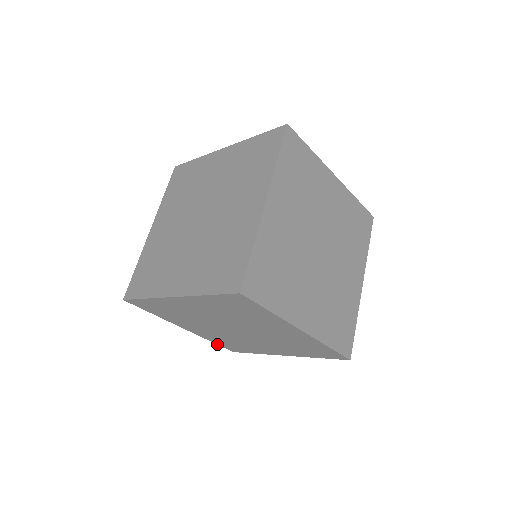
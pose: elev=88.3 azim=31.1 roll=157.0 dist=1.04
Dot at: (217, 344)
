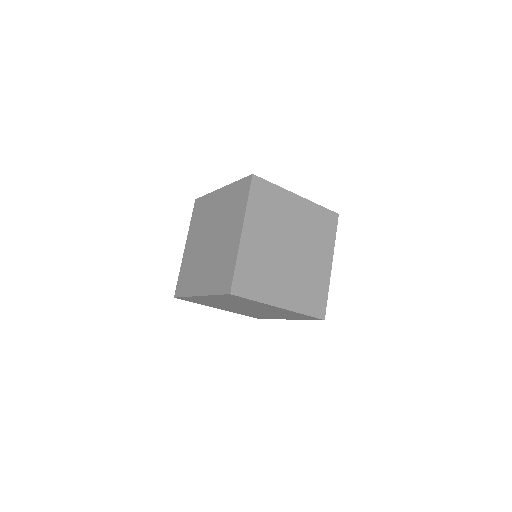
Dot at: (178, 279)
